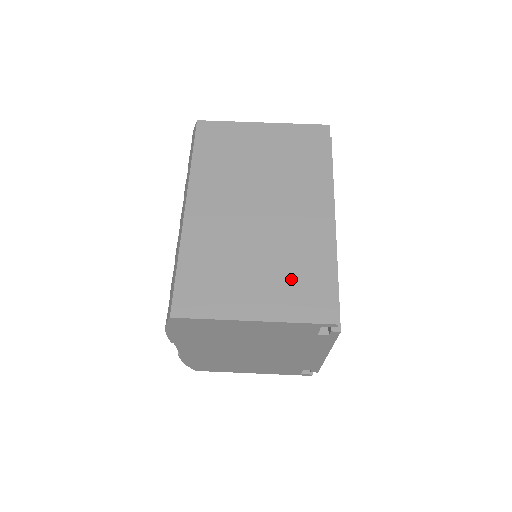
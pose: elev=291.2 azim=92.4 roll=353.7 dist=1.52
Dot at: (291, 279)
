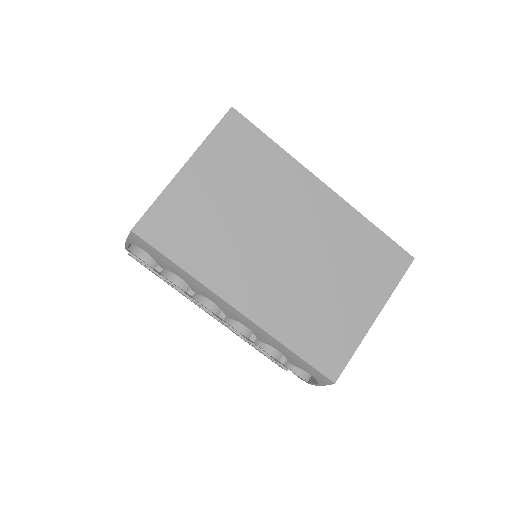
Dot at: (362, 266)
